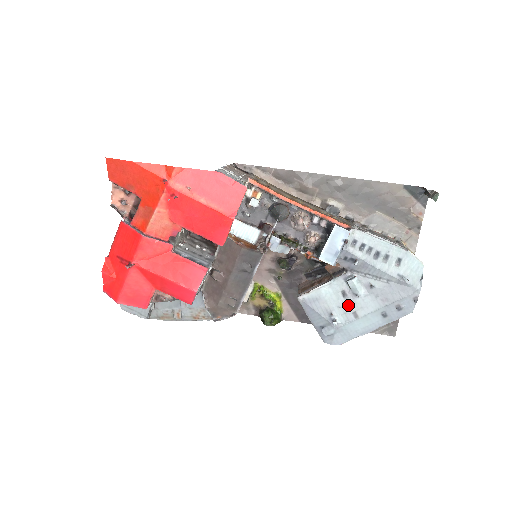
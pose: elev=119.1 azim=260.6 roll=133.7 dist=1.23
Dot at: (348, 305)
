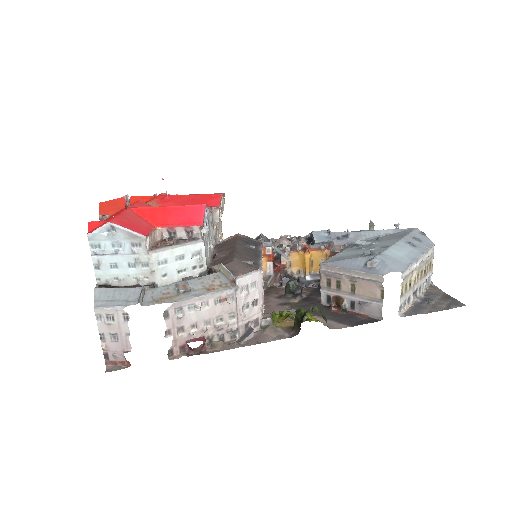
Dot at: occluded
